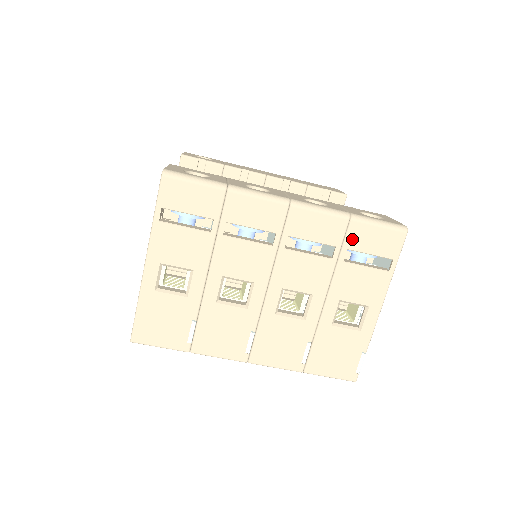
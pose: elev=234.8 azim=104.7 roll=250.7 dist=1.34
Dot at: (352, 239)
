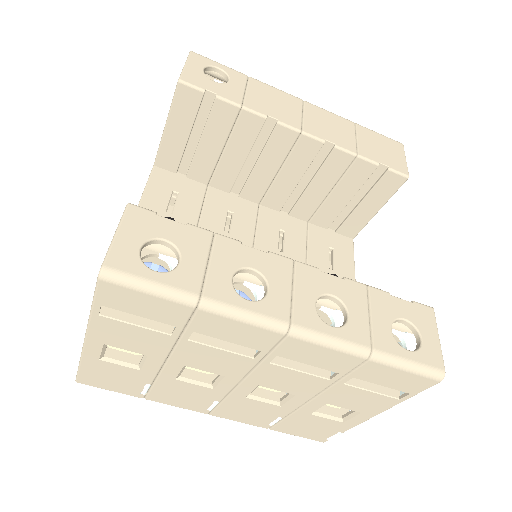
Dot at: (363, 372)
